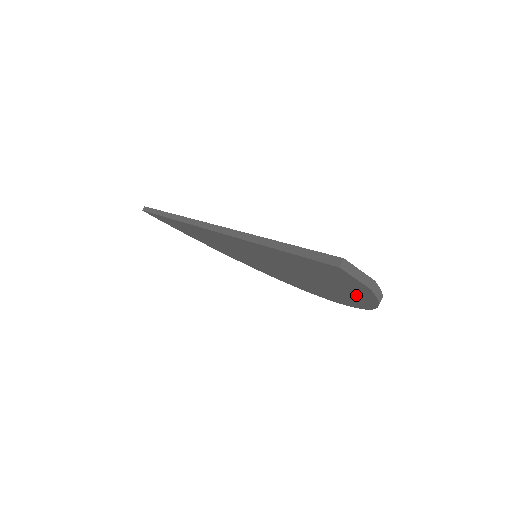
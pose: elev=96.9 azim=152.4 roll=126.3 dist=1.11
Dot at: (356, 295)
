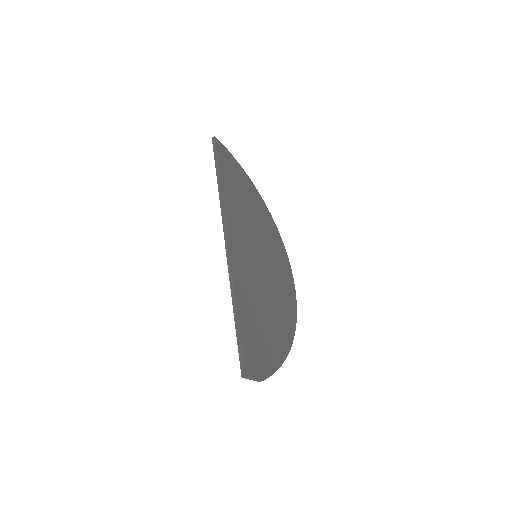
Dot at: occluded
